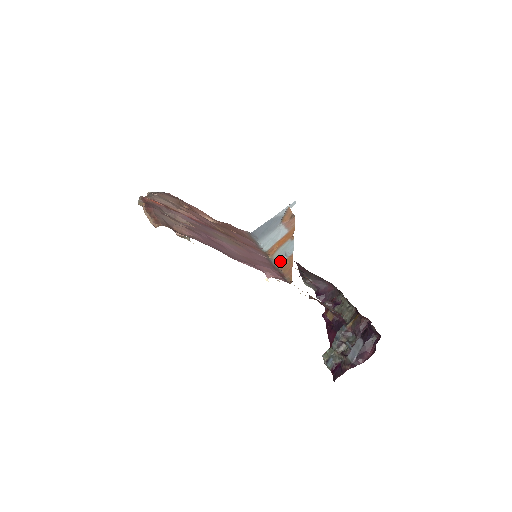
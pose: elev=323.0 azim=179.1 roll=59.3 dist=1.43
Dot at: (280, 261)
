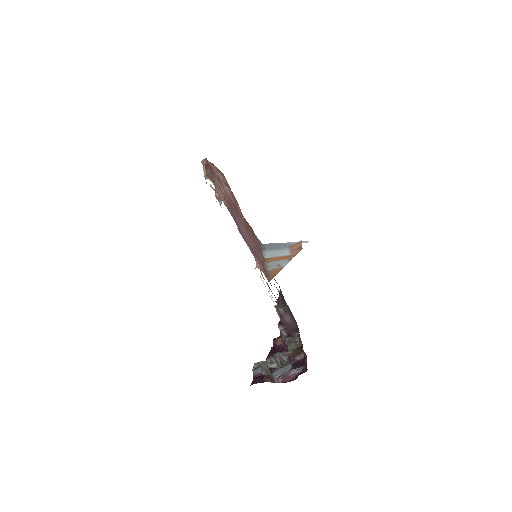
Dot at: (271, 267)
